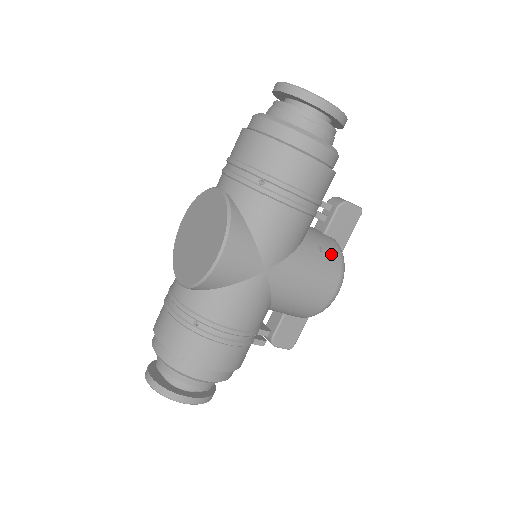
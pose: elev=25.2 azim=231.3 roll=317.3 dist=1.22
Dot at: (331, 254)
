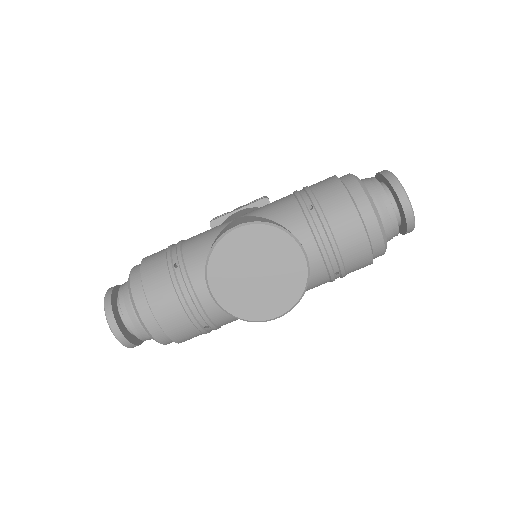
Dot at: occluded
